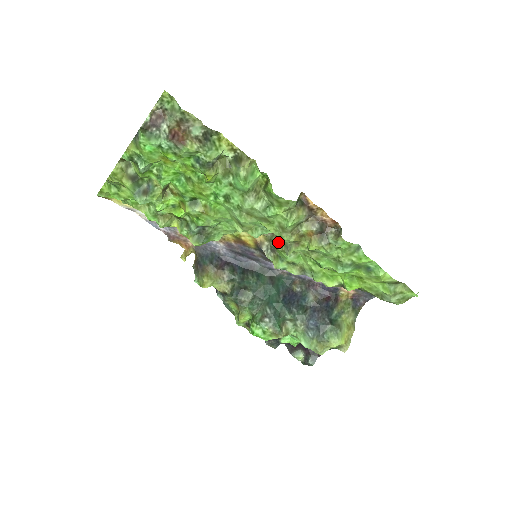
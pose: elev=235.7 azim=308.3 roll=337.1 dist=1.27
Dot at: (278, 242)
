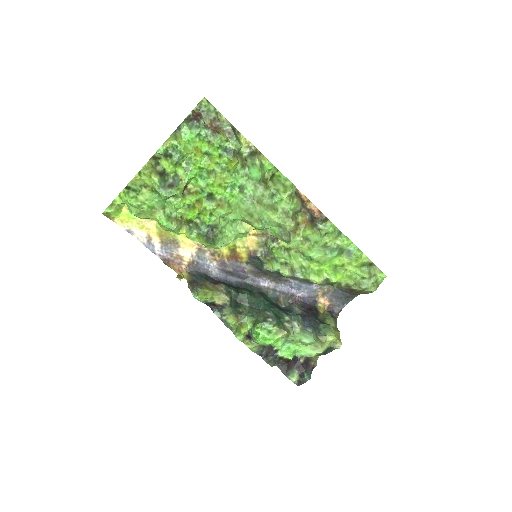
Dot at: (274, 241)
